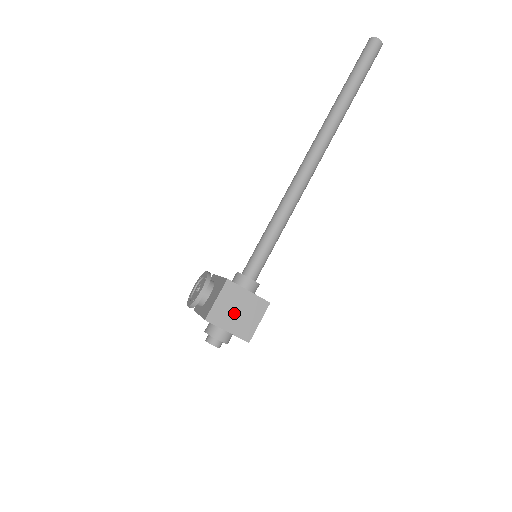
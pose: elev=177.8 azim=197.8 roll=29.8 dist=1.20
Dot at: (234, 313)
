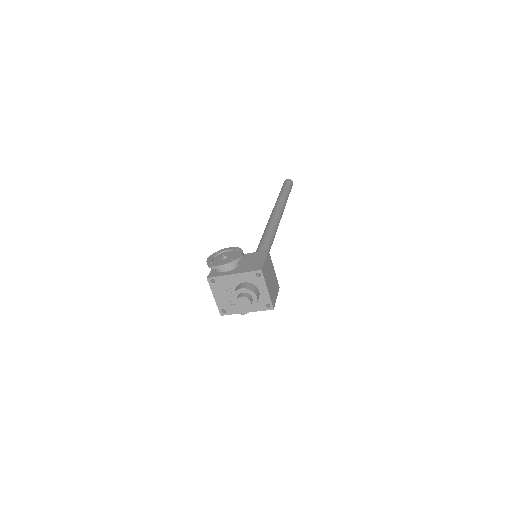
Dot at: (270, 279)
